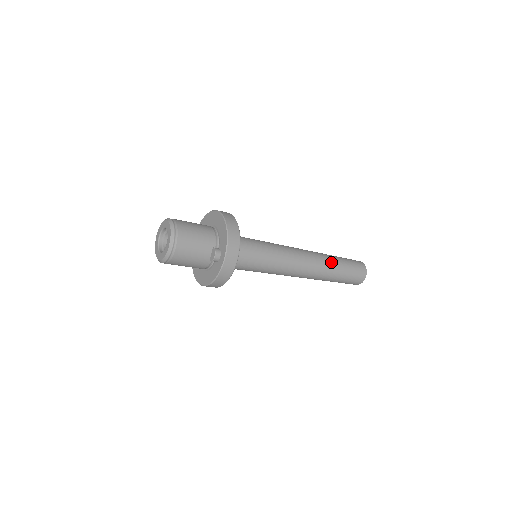
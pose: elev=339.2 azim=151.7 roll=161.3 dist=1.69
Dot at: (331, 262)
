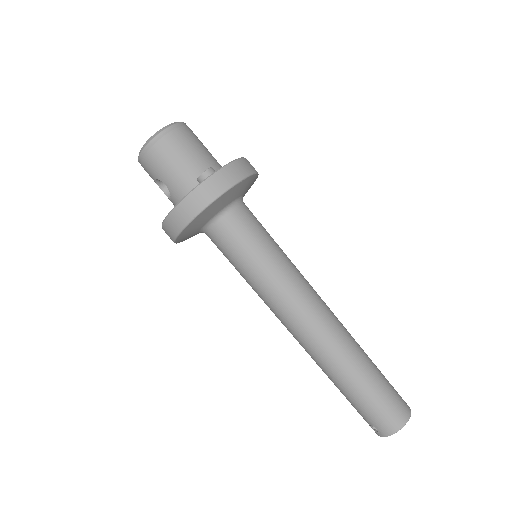
Dot at: (358, 347)
